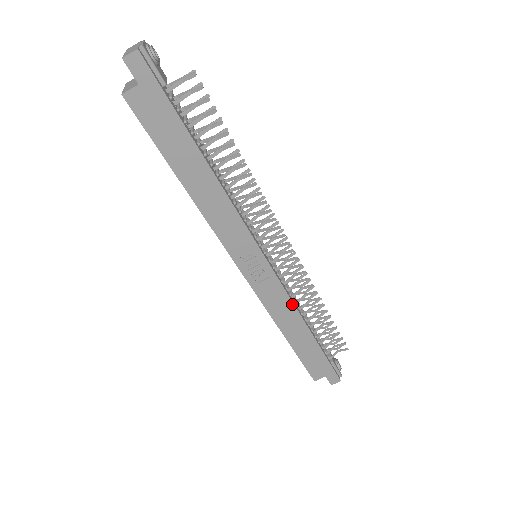
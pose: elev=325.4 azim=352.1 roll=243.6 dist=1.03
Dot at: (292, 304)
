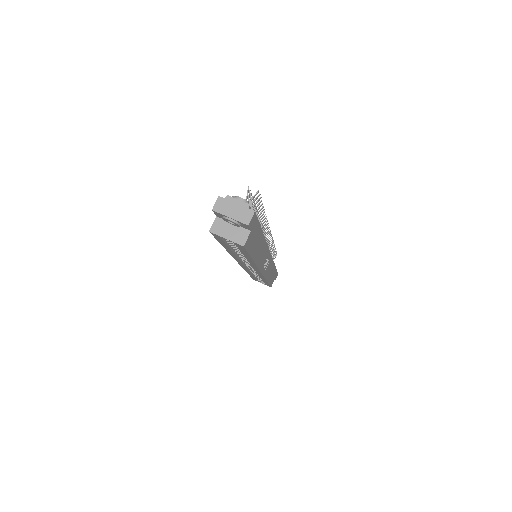
Dot at: (273, 262)
